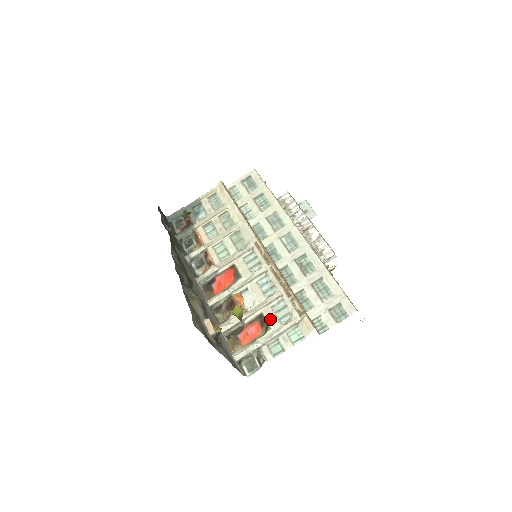
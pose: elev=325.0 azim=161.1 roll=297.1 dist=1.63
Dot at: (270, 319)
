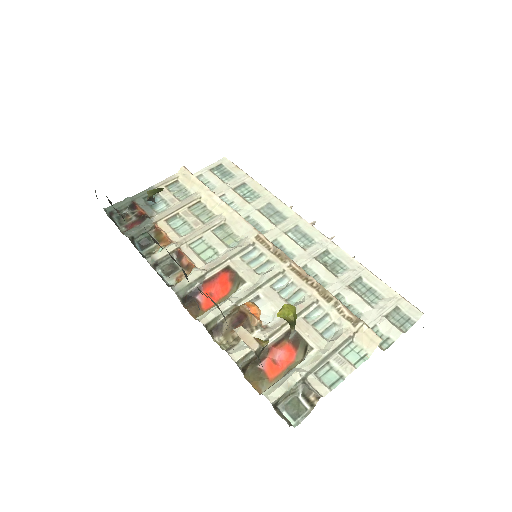
Dot at: (308, 335)
